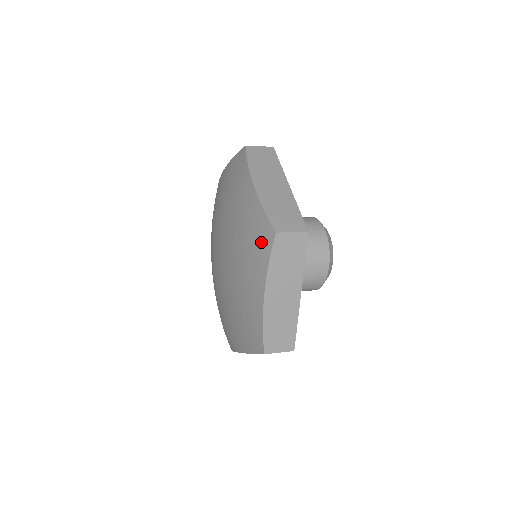
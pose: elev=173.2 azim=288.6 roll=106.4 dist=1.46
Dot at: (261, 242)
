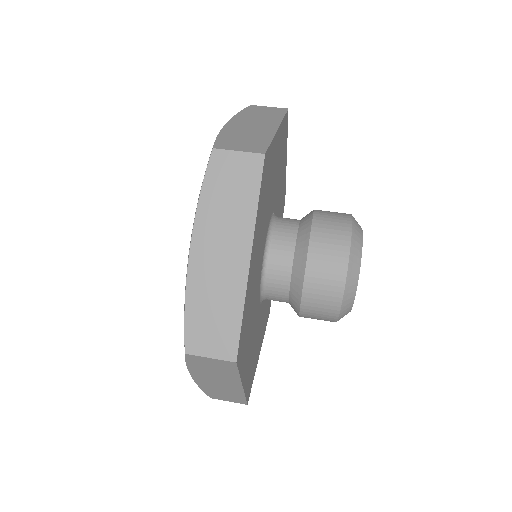
Dot at: occluded
